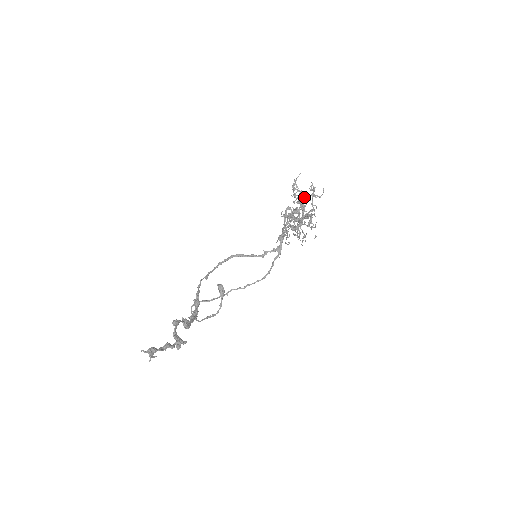
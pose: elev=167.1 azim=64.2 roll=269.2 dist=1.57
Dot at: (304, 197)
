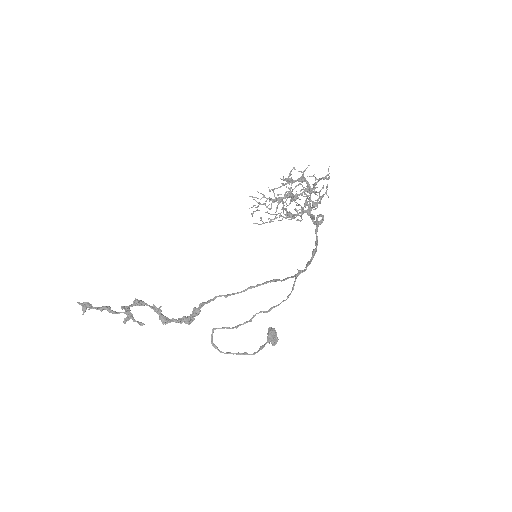
Dot at: (320, 190)
